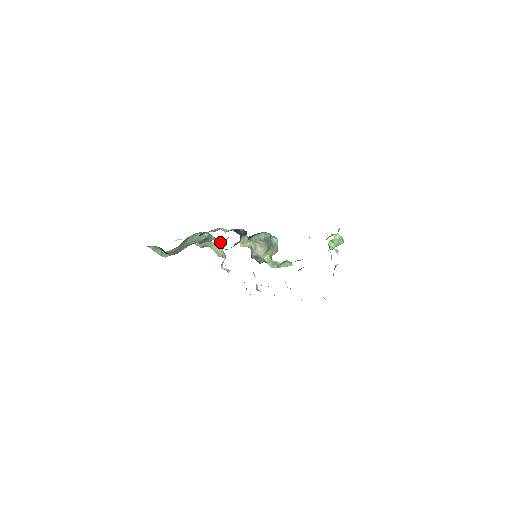
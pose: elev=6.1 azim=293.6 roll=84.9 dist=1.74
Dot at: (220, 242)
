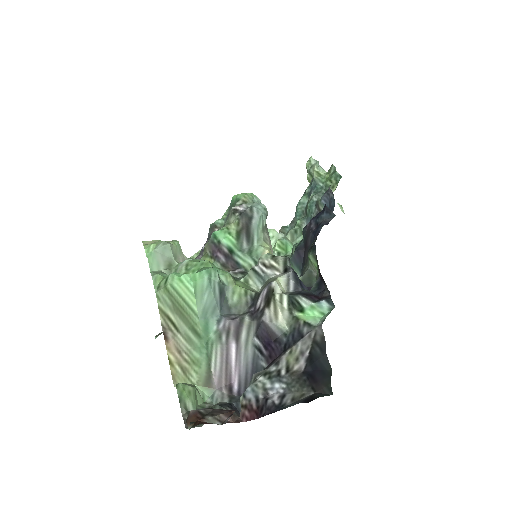
Dot at: (234, 278)
